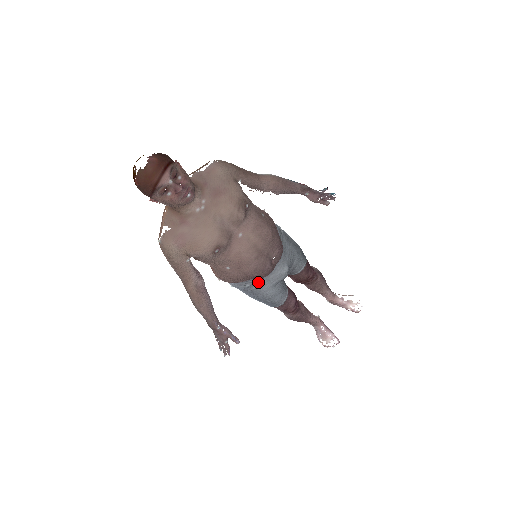
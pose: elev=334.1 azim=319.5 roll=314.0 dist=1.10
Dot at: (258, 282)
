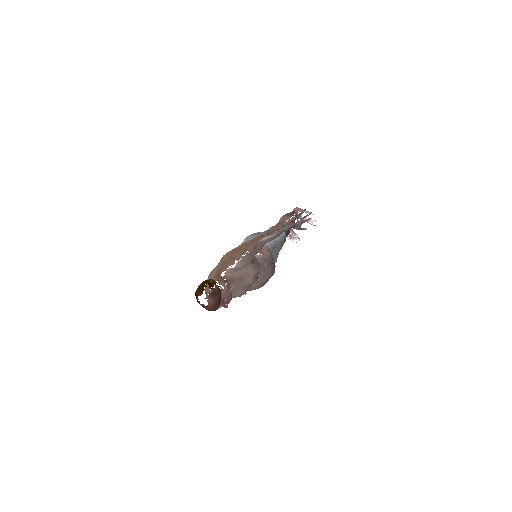
Dot at: occluded
